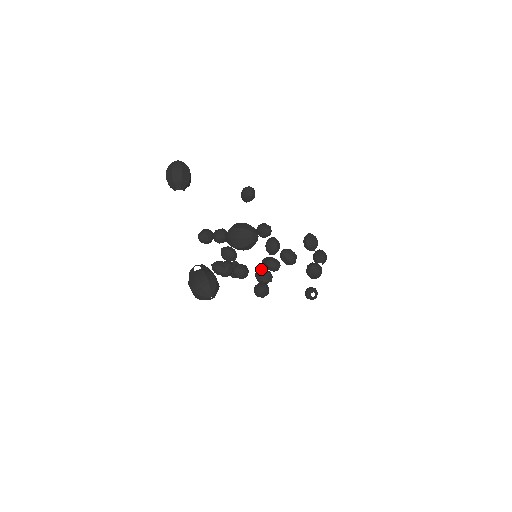
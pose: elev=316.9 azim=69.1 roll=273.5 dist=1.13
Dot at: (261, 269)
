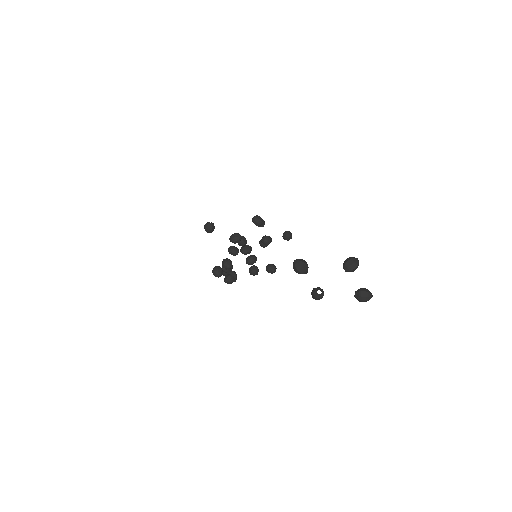
Dot at: (247, 258)
